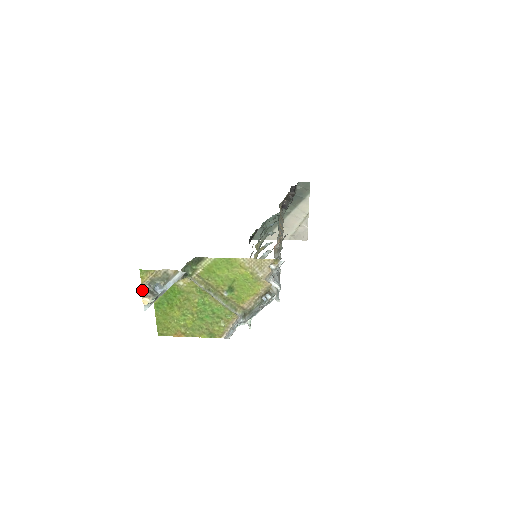
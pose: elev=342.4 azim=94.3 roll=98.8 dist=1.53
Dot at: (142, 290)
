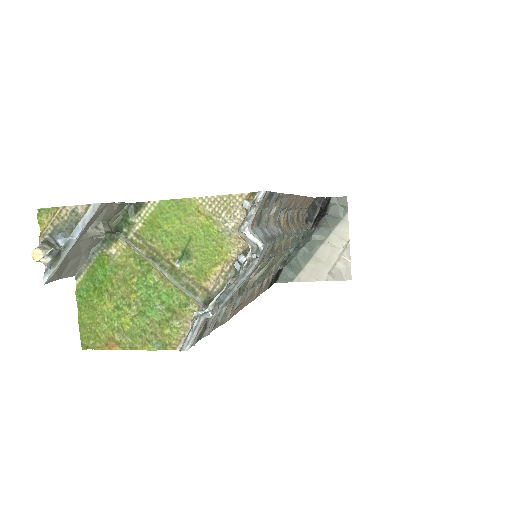
Dot at: (39, 243)
